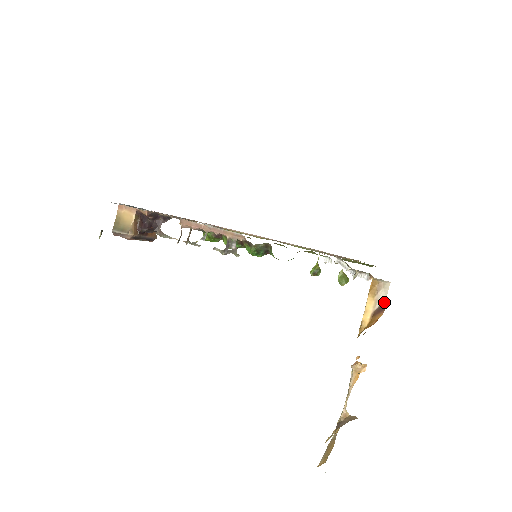
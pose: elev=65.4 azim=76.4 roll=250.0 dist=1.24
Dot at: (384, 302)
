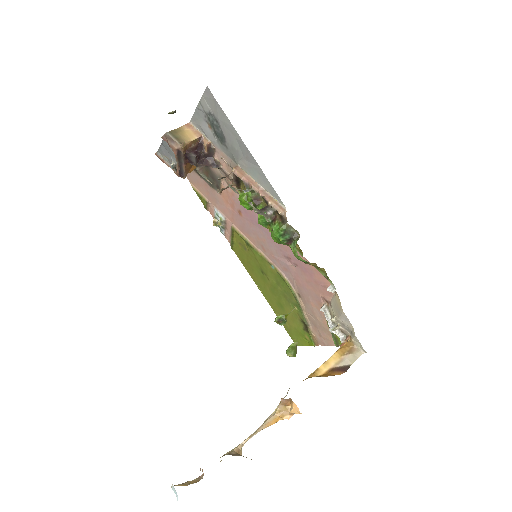
Dot at: (348, 365)
